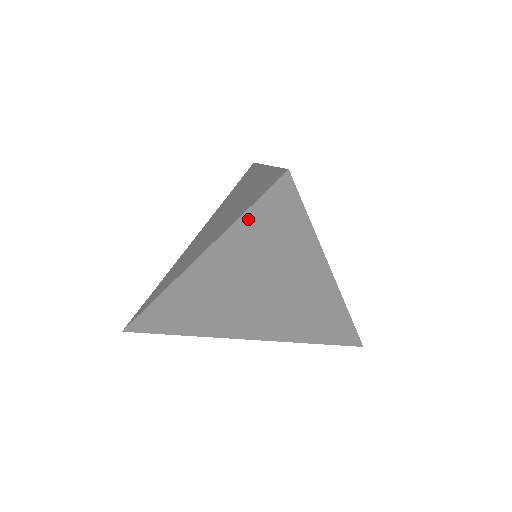
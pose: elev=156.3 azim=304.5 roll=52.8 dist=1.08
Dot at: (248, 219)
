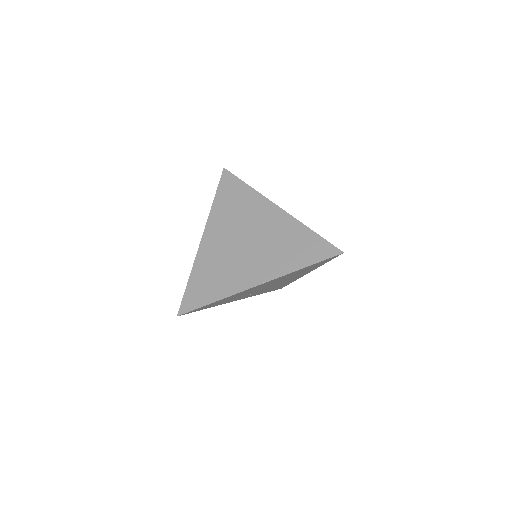
Dot at: (307, 267)
